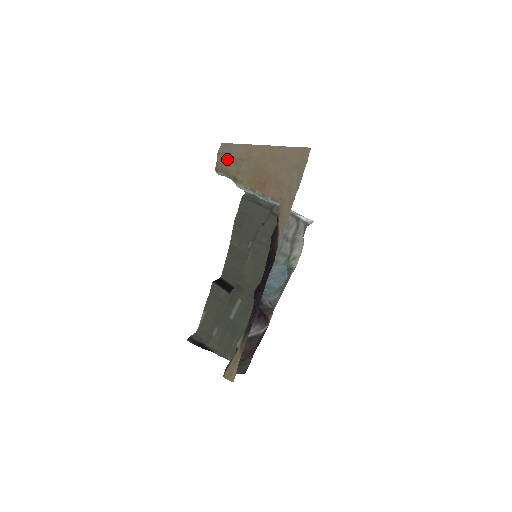
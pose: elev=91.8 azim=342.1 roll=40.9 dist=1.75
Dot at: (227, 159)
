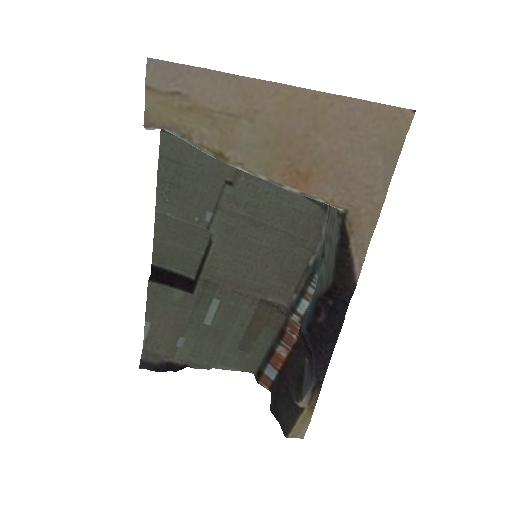
Dot at: (184, 108)
